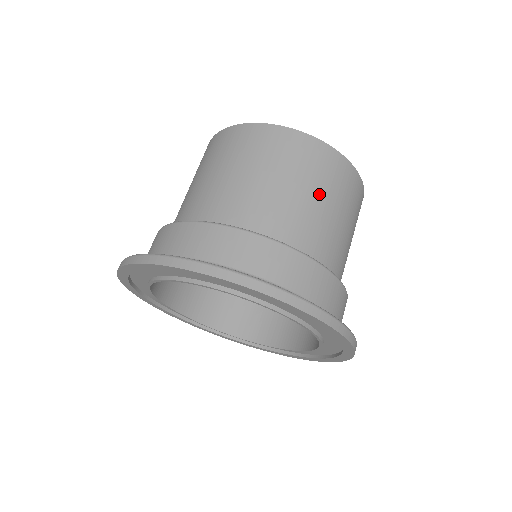
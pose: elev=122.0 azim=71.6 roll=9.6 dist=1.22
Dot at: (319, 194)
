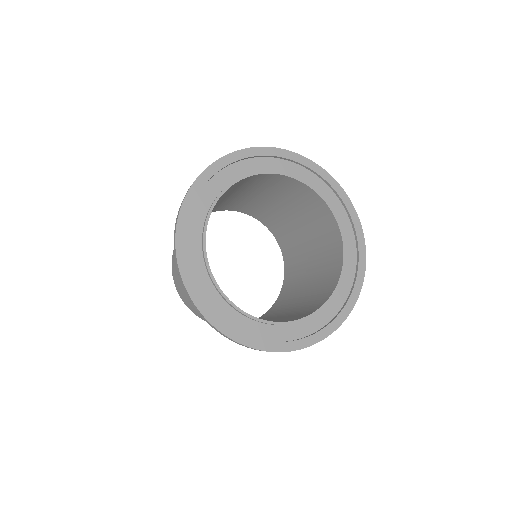
Dot at: occluded
